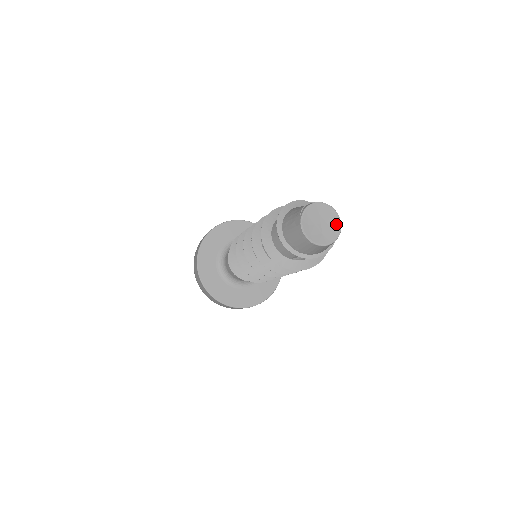
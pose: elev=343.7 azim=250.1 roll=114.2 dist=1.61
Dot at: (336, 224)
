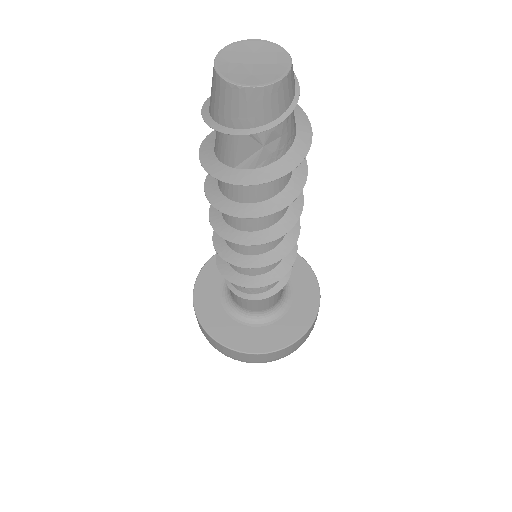
Dot at: (282, 65)
